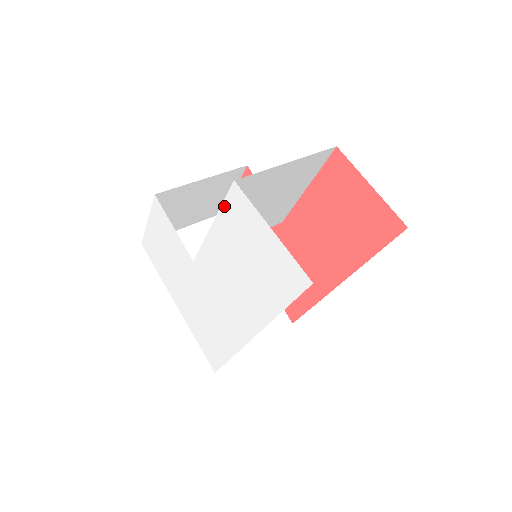
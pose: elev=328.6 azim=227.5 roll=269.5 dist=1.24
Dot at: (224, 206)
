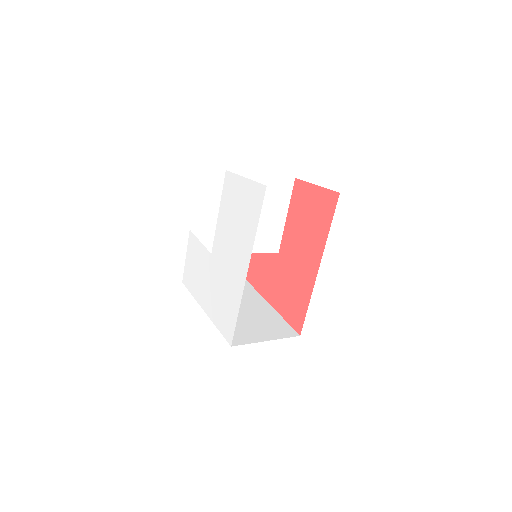
Dot at: (223, 191)
